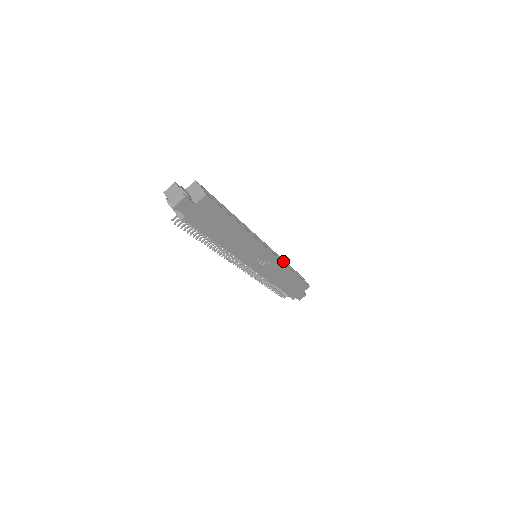
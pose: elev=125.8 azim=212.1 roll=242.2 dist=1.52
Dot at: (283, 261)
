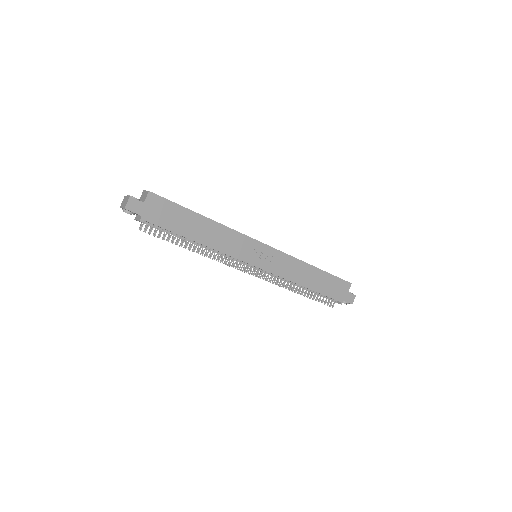
Dot at: occluded
